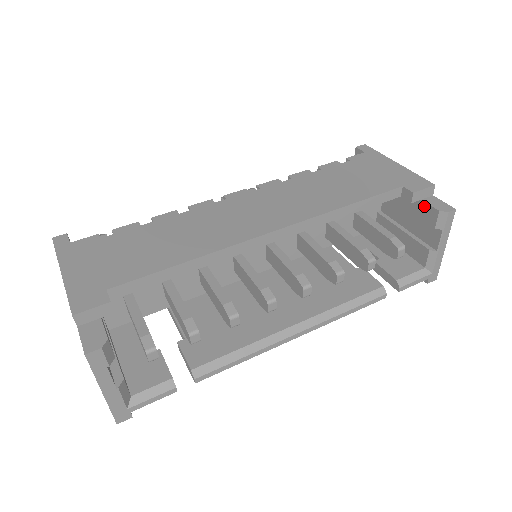
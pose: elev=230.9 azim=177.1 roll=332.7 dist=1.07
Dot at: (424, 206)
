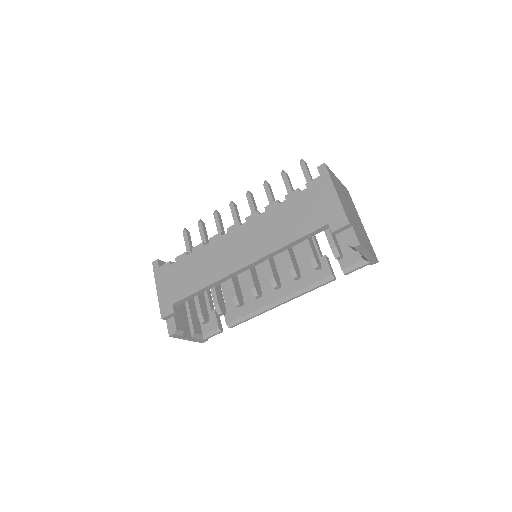
Dot at: (345, 236)
